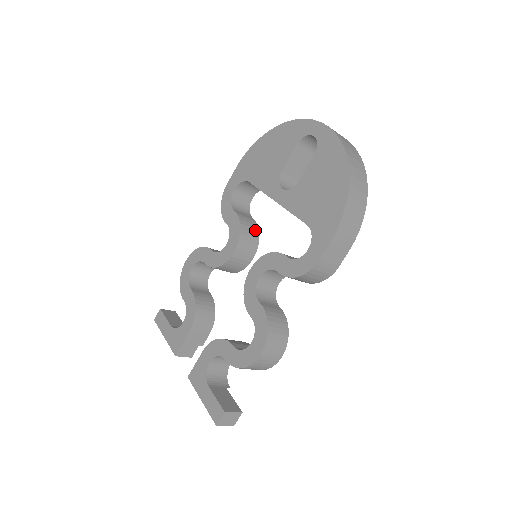
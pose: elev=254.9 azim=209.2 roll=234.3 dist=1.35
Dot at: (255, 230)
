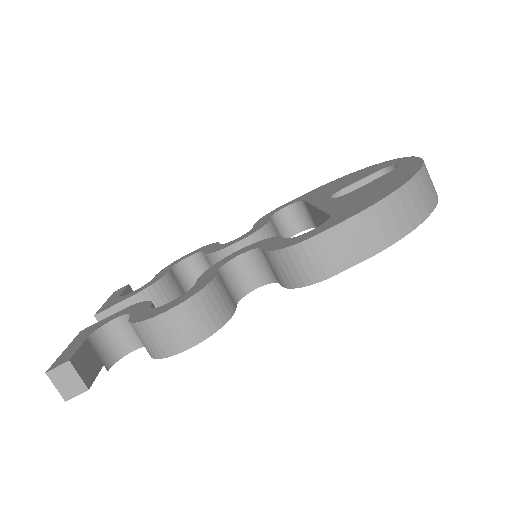
Dot at: occluded
